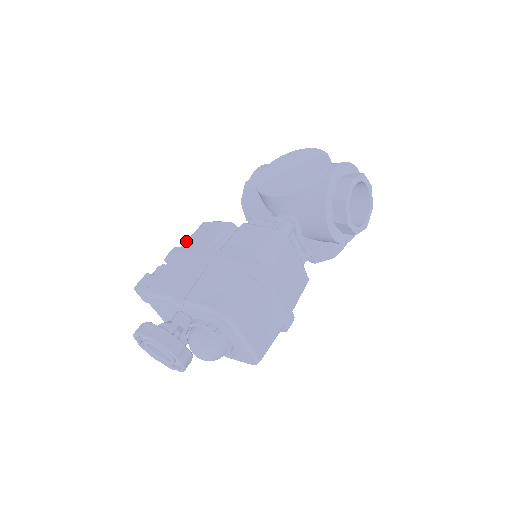
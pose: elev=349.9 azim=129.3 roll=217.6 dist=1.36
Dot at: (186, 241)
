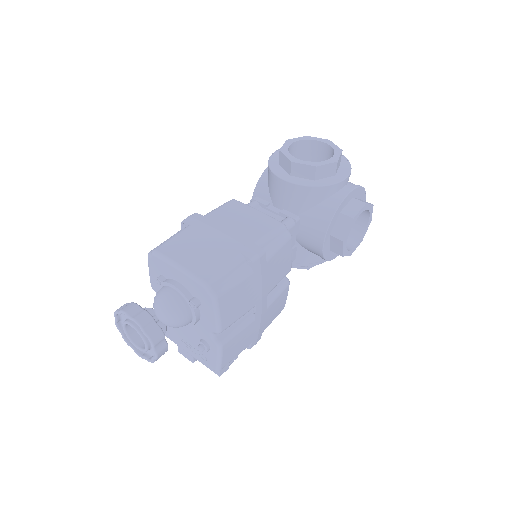
Dot at: occluded
